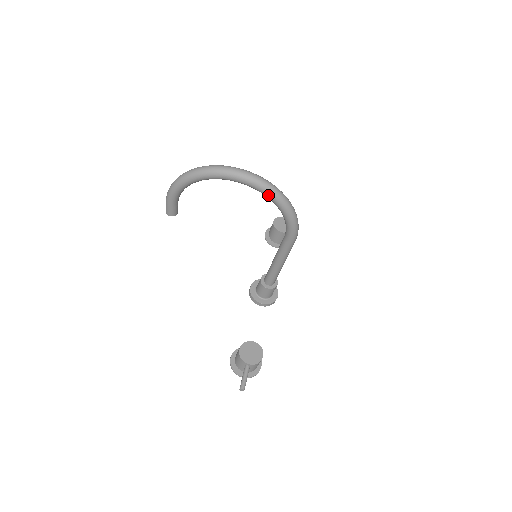
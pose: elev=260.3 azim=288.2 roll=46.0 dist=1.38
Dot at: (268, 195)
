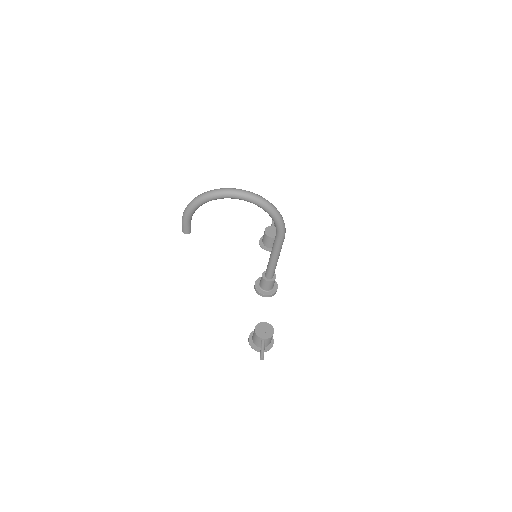
Dot at: (259, 205)
